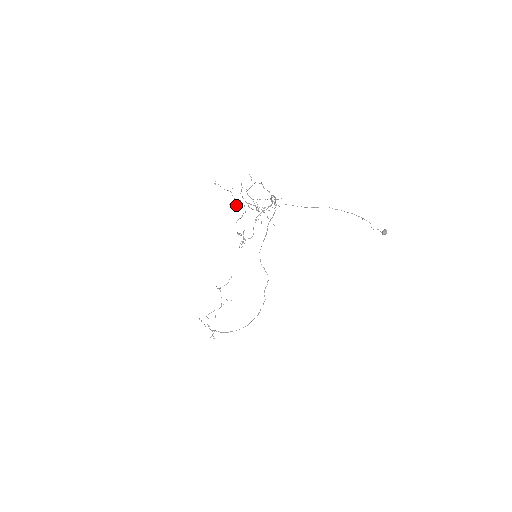
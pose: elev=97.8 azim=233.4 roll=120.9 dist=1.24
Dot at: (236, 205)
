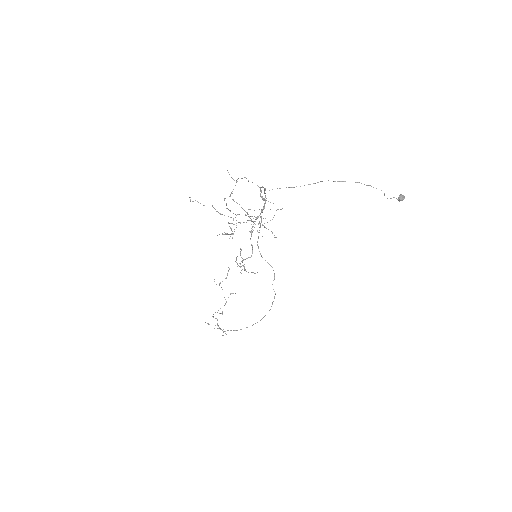
Dot at: (226, 234)
